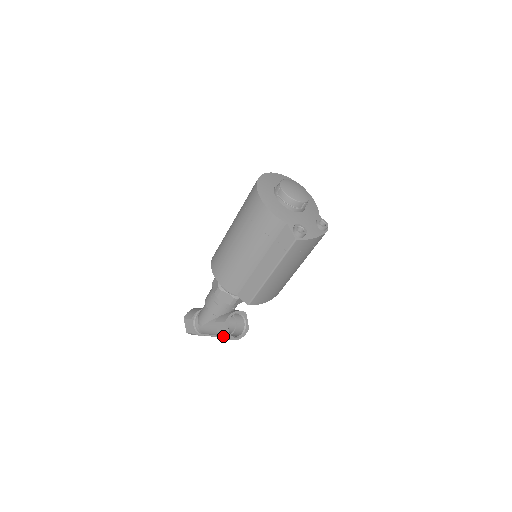
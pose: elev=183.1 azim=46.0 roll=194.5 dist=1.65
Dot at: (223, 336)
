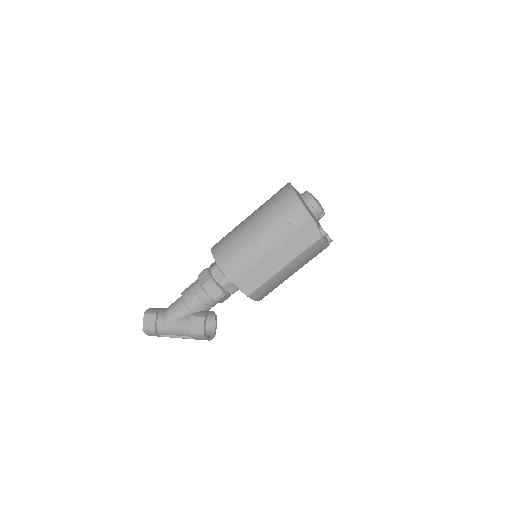
Dot at: (197, 332)
